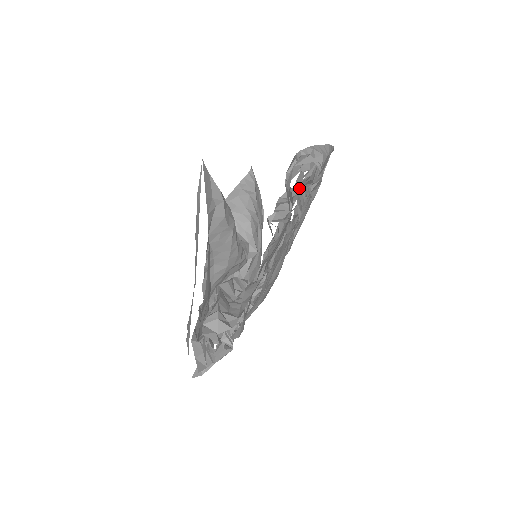
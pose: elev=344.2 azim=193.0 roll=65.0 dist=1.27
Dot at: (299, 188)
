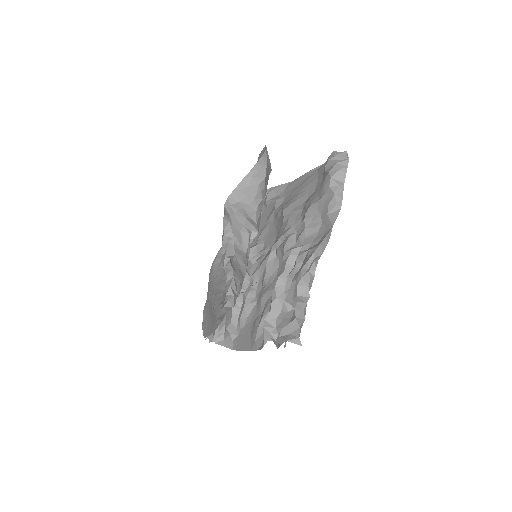
Dot at: occluded
